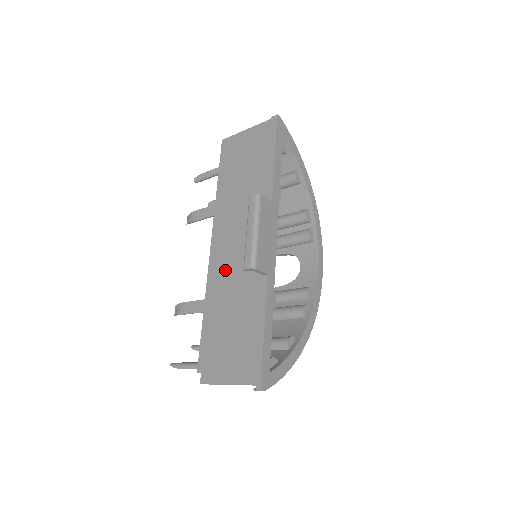
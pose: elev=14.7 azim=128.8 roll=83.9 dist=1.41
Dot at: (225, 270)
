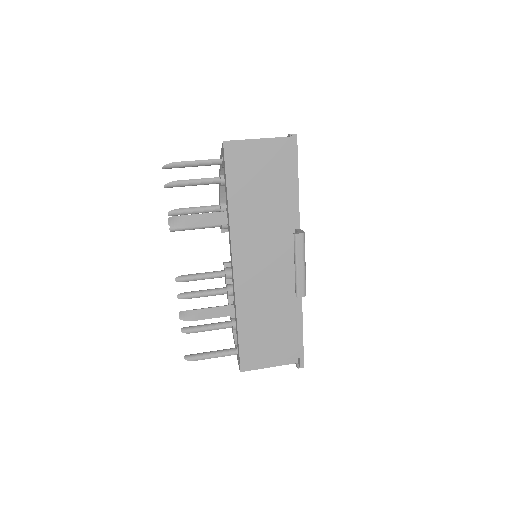
Dot at: (256, 286)
